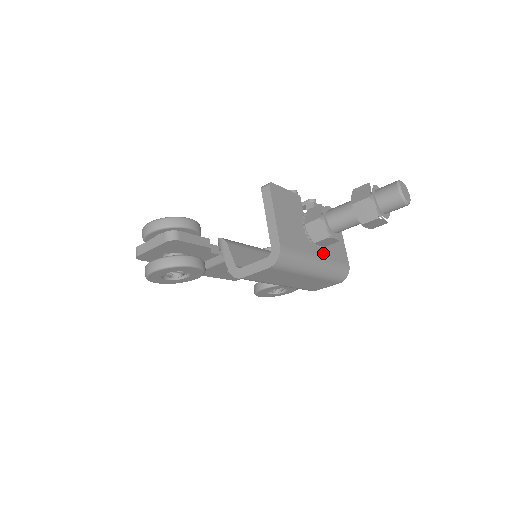
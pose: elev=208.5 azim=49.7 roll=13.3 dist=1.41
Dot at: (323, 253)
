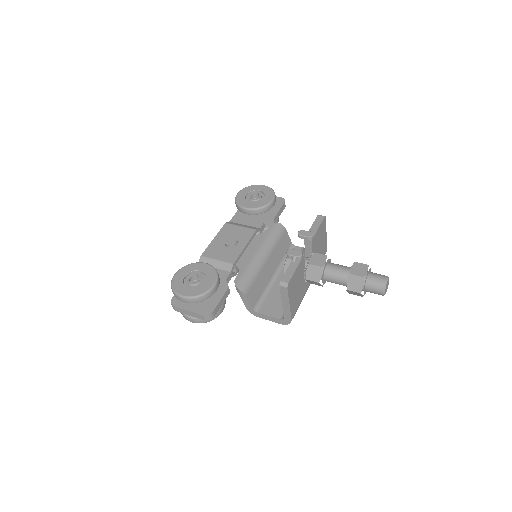
Dot at: occluded
